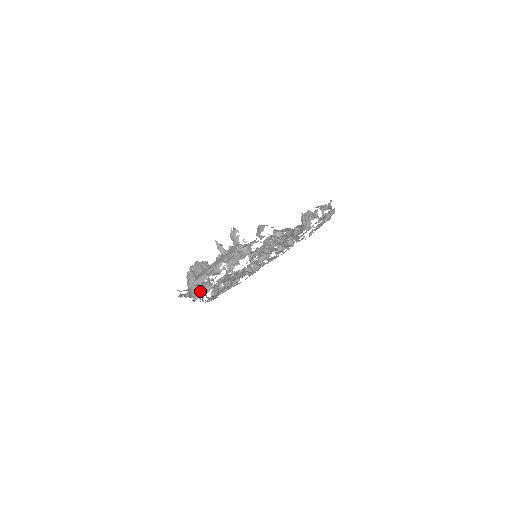
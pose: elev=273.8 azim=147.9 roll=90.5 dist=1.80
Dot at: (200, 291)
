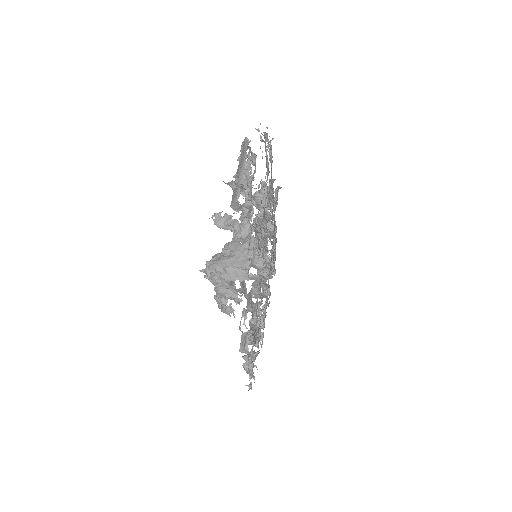
Dot at: (245, 253)
